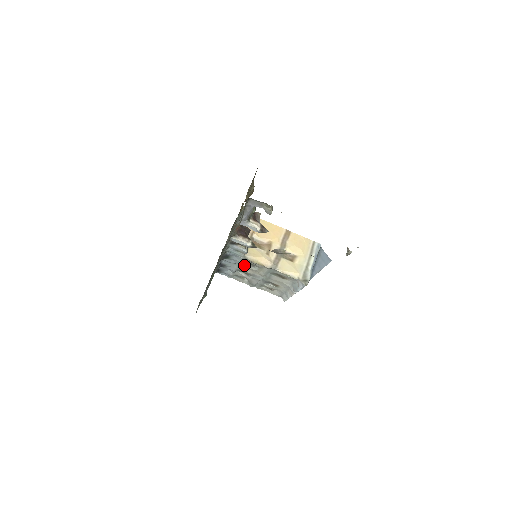
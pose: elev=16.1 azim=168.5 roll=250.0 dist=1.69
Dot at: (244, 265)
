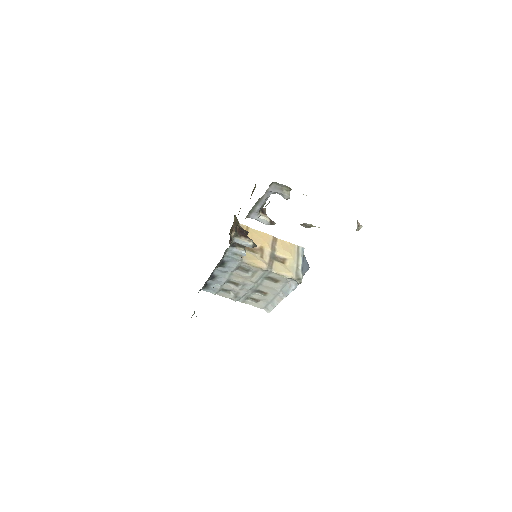
Dot at: (237, 272)
